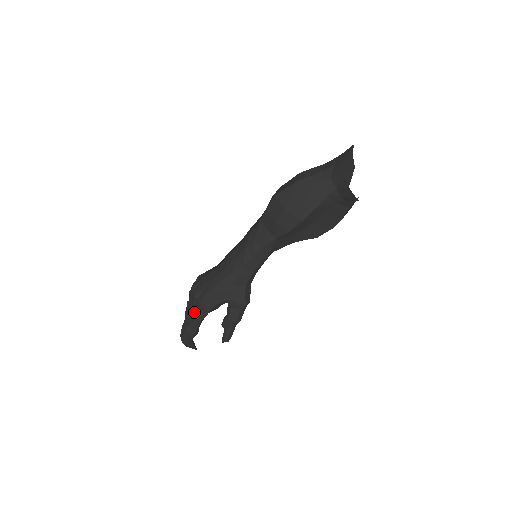
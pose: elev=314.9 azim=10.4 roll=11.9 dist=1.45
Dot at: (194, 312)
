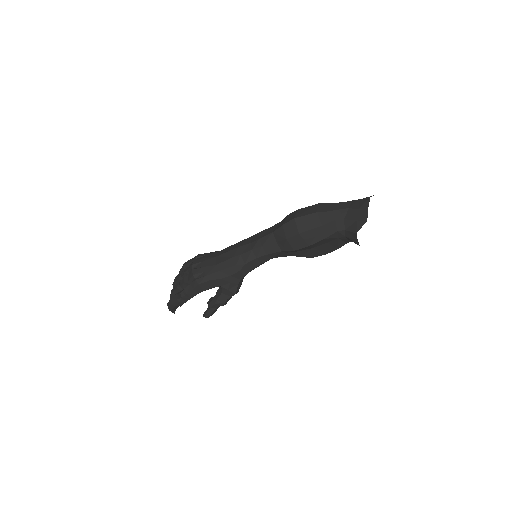
Dot at: (189, 288)
